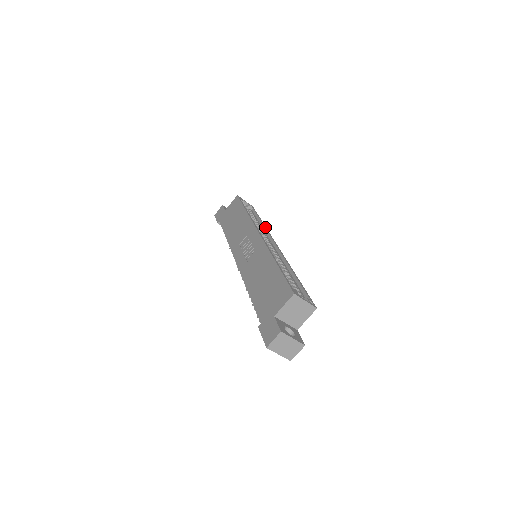
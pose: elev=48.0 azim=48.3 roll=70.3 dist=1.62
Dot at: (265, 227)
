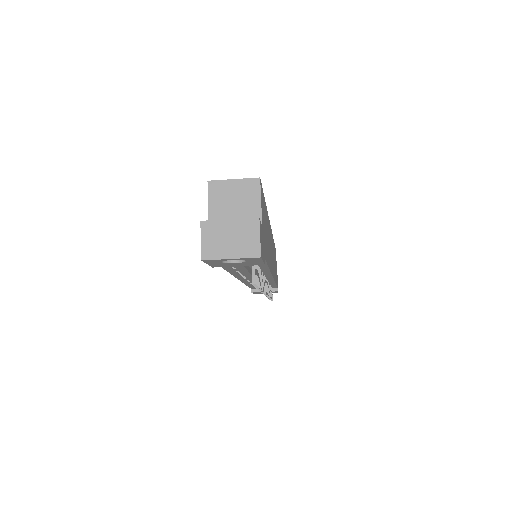
Dot at: occluded
